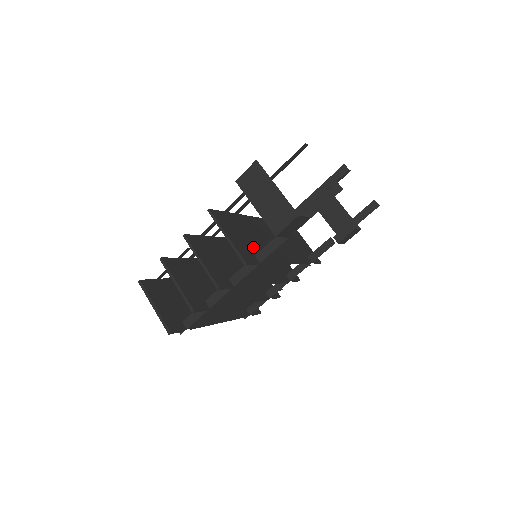
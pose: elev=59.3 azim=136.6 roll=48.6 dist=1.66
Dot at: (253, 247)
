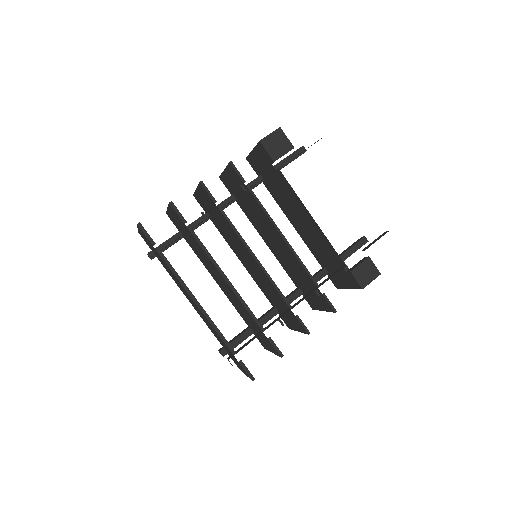
Dot at: occluded
